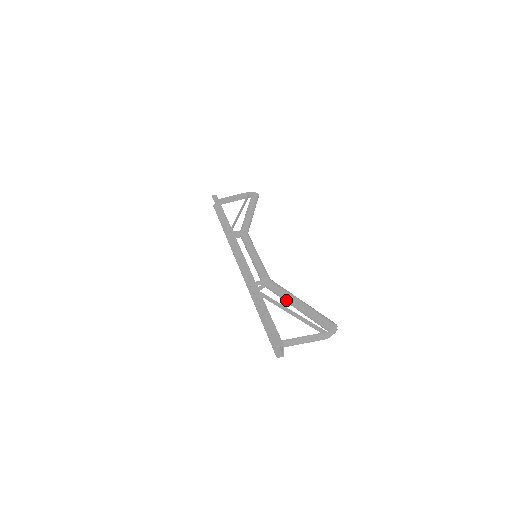
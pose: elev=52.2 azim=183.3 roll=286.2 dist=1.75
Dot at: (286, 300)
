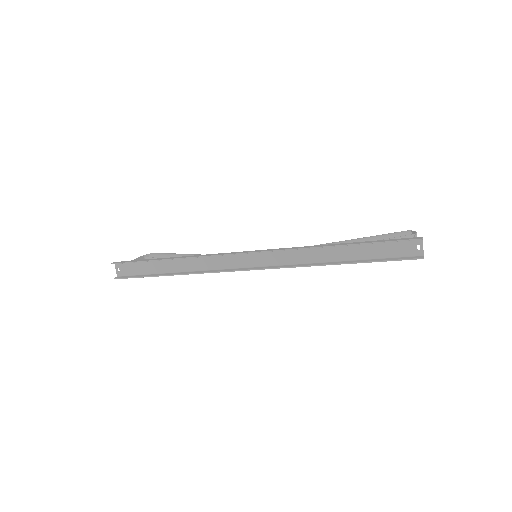
Dot at: occluded
